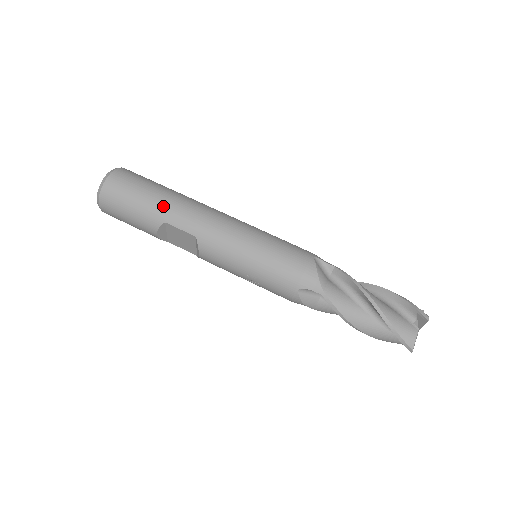
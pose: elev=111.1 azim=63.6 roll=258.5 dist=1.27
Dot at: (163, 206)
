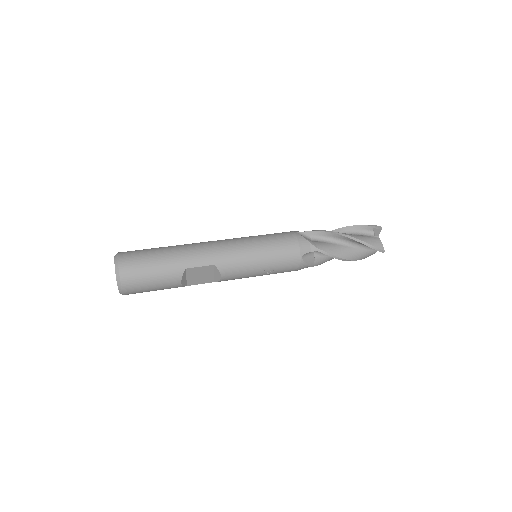
Dot at: (177, 258)
